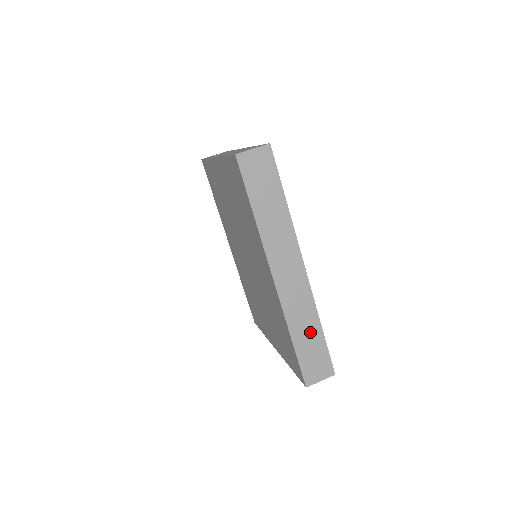
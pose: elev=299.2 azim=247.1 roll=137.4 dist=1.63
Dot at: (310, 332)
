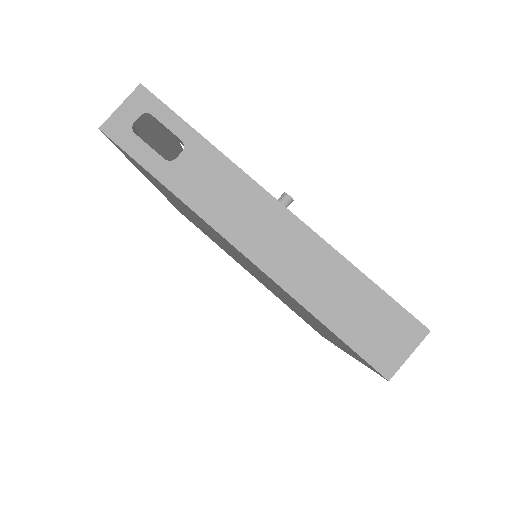
Dot at: occluded
